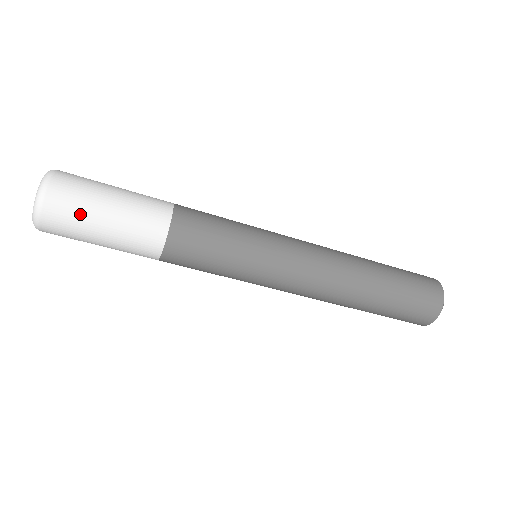
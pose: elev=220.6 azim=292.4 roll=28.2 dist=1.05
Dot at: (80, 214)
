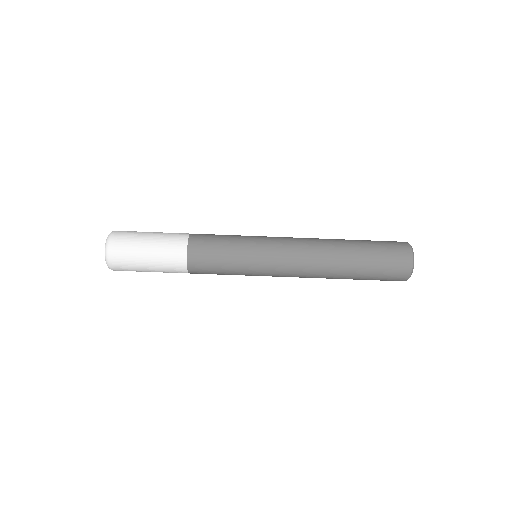
Dot at: (131, 256)
